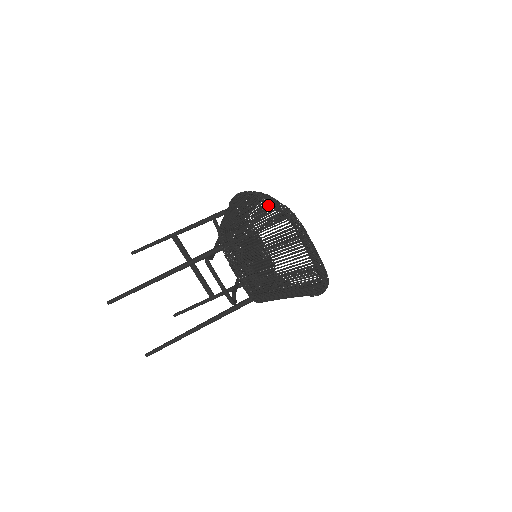
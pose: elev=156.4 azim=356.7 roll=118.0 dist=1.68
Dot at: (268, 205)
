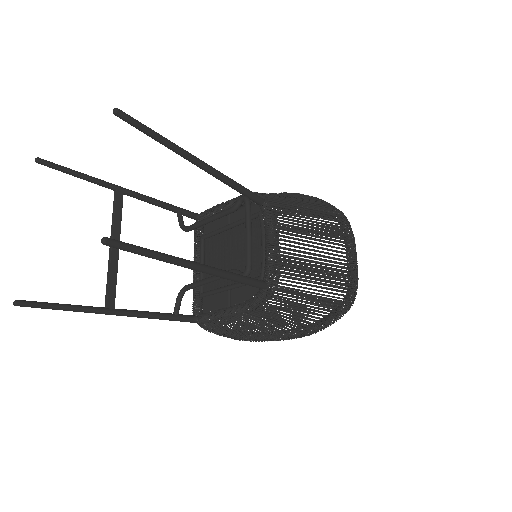
Dot at: occluded
